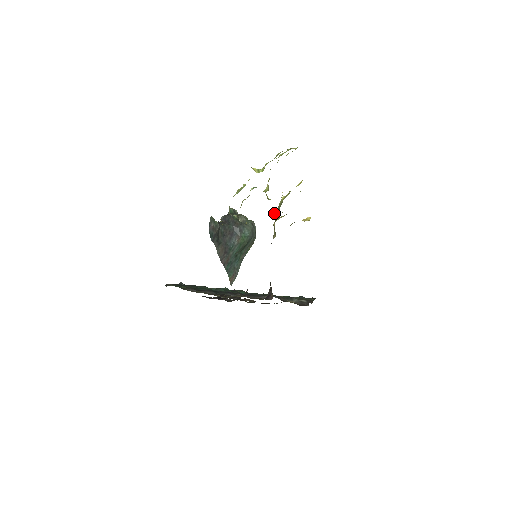
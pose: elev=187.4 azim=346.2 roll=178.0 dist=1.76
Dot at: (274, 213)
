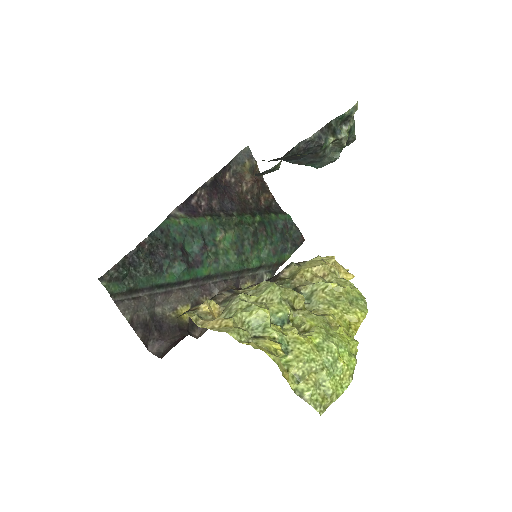
Dot at: occluded
